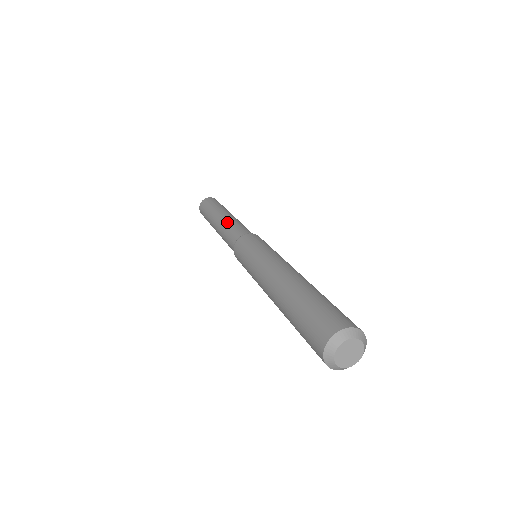
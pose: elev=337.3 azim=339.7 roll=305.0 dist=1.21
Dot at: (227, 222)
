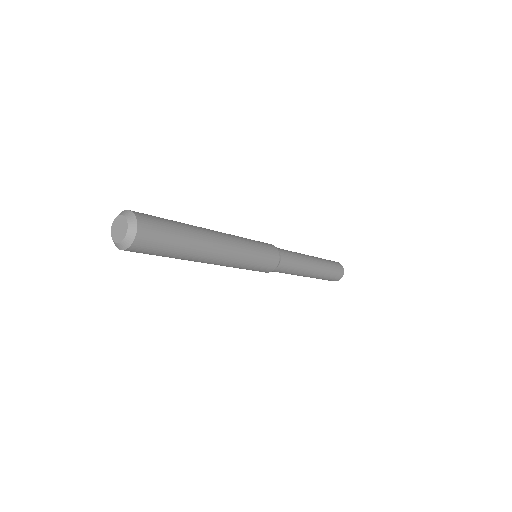
Dot at: occluded
